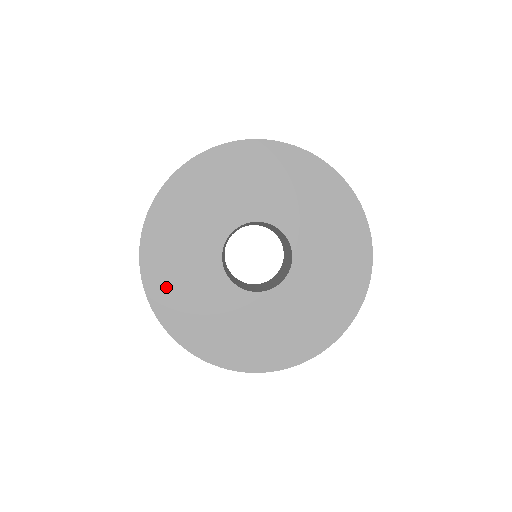
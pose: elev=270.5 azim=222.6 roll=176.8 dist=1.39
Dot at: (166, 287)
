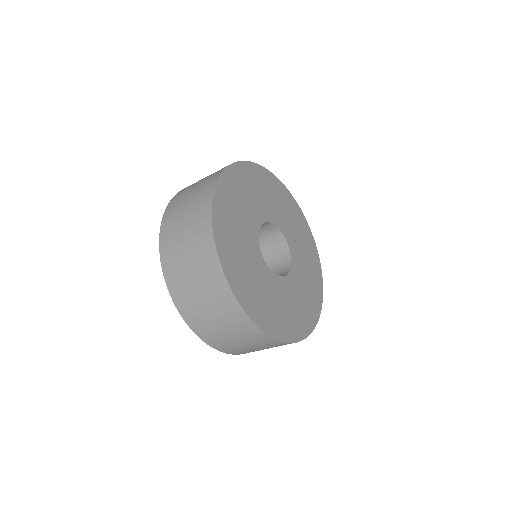
Dot at: (237, 272)
